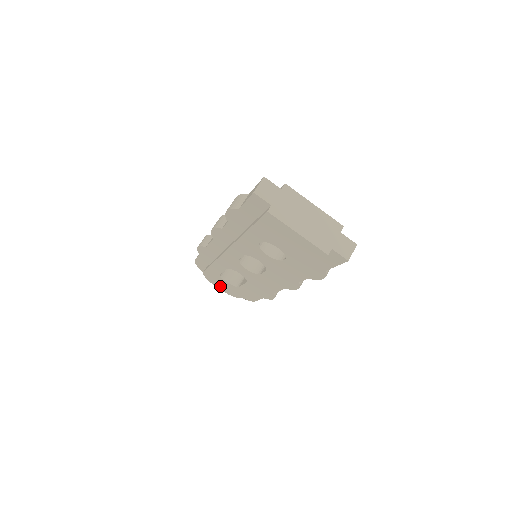
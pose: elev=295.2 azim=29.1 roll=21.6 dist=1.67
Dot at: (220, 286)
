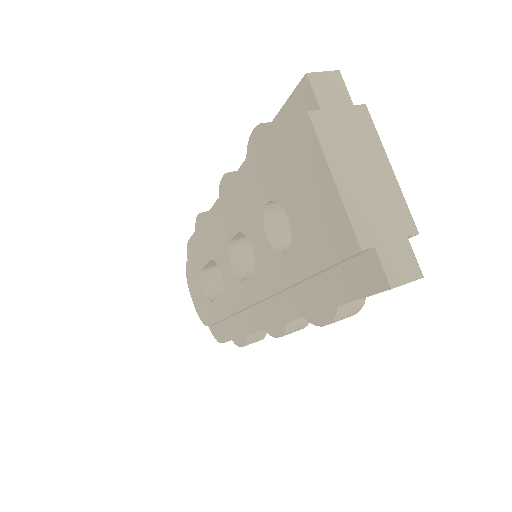
Dot at: (194, 294)
